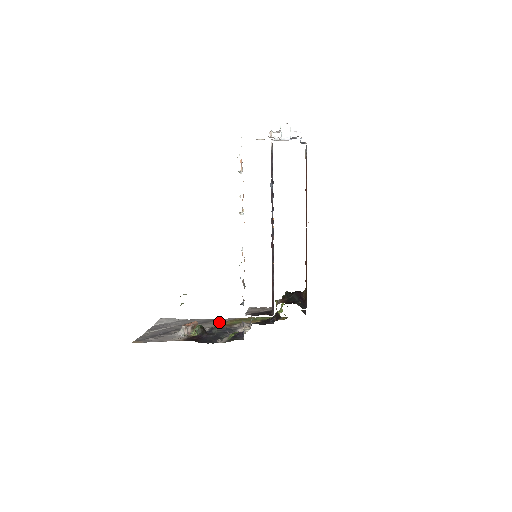
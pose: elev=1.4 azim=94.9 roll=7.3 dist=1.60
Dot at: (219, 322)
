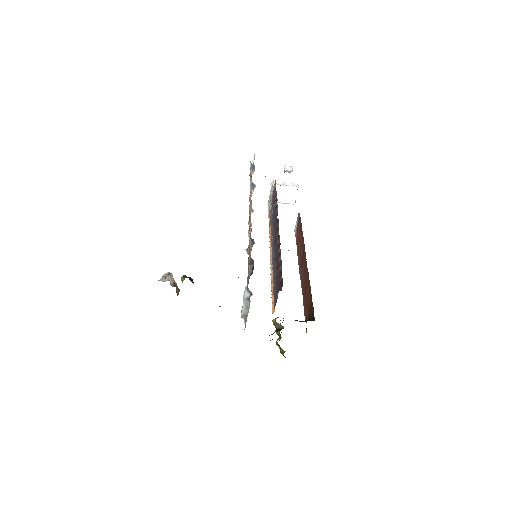
Dot at: occluded
